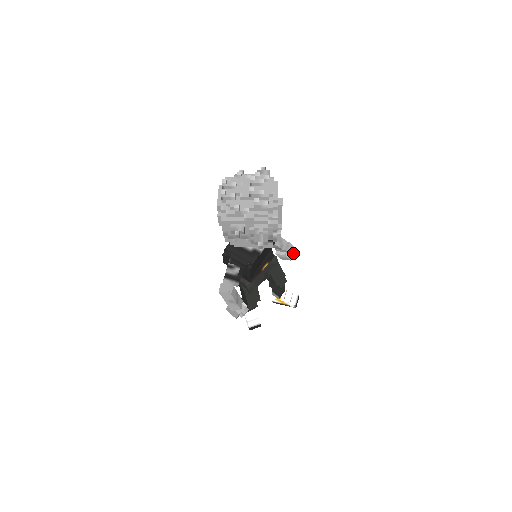
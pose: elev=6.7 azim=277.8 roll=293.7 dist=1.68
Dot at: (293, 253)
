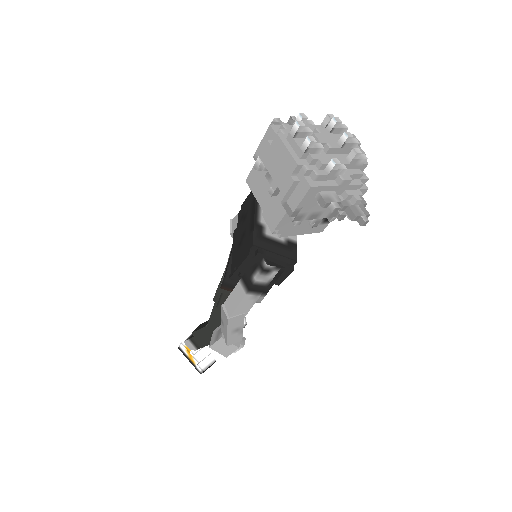
Dot at: occluded
